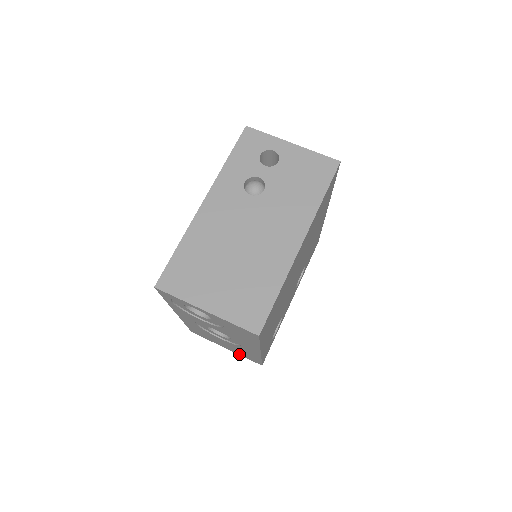
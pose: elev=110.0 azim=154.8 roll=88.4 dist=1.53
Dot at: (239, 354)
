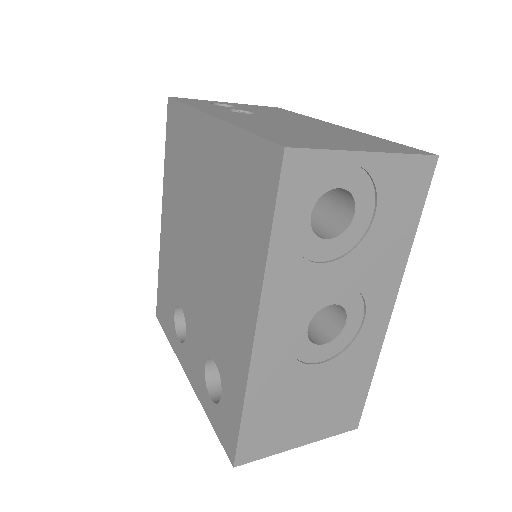
Dot at: (323, 435)
